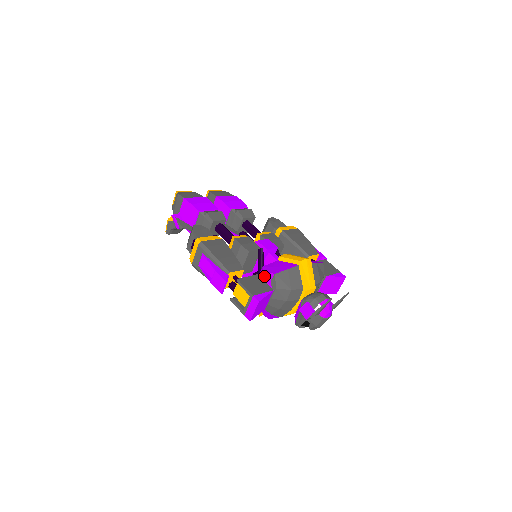
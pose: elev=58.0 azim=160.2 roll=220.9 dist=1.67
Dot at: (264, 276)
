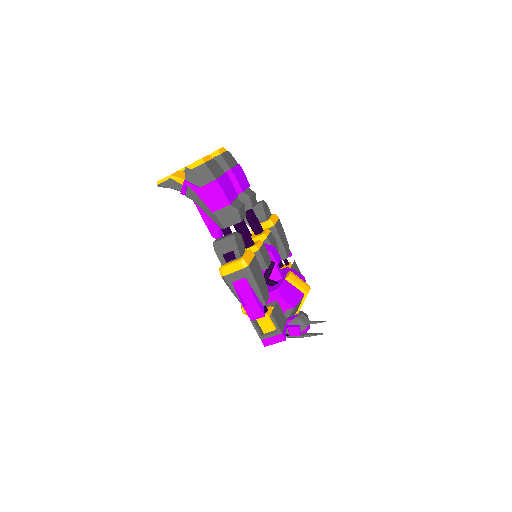
Dot at: (281, 303)
